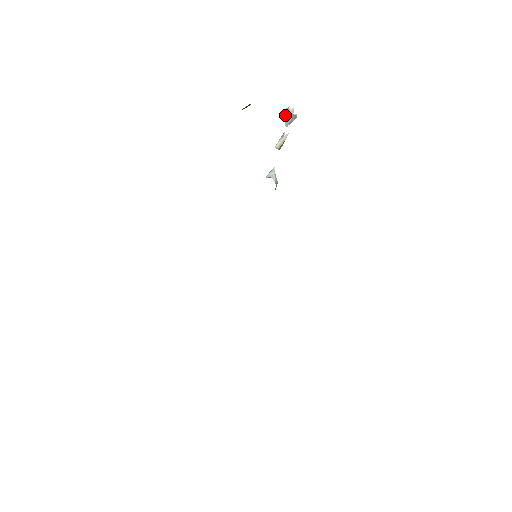
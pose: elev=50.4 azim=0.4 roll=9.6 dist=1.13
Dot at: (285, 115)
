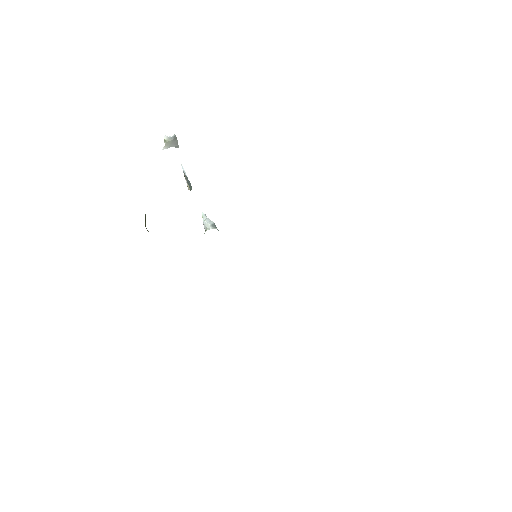
Dot at: (169, 145)
